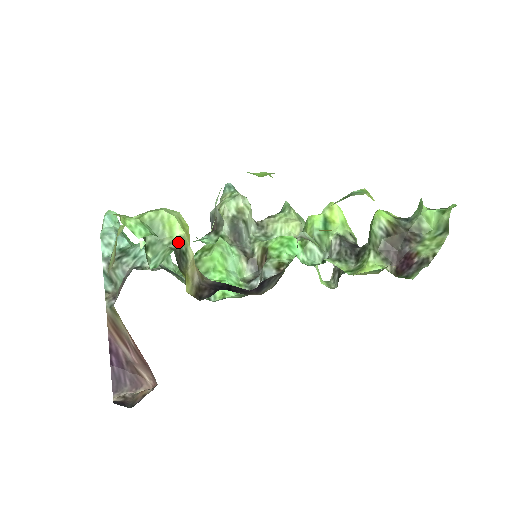
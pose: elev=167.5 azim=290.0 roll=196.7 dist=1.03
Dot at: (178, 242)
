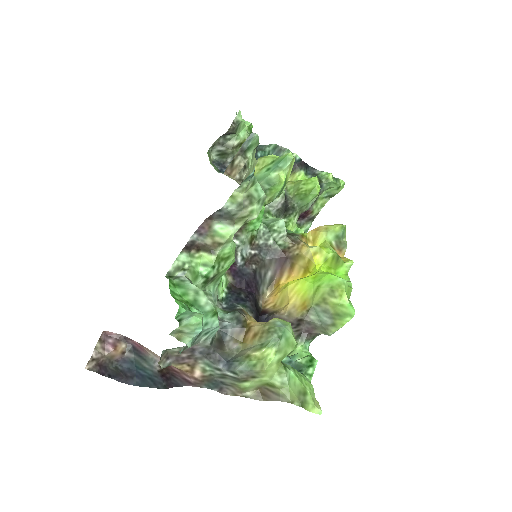
Dot at: occluded
